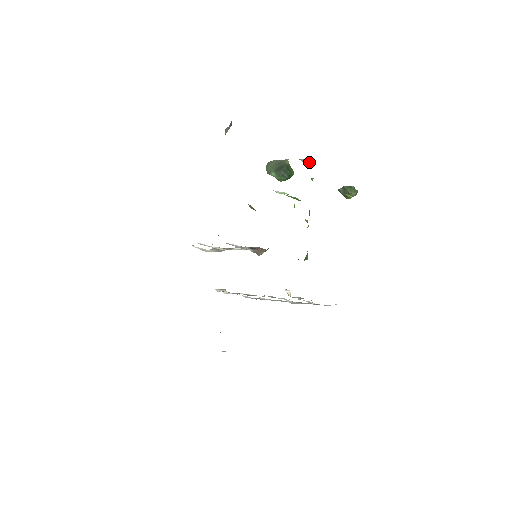
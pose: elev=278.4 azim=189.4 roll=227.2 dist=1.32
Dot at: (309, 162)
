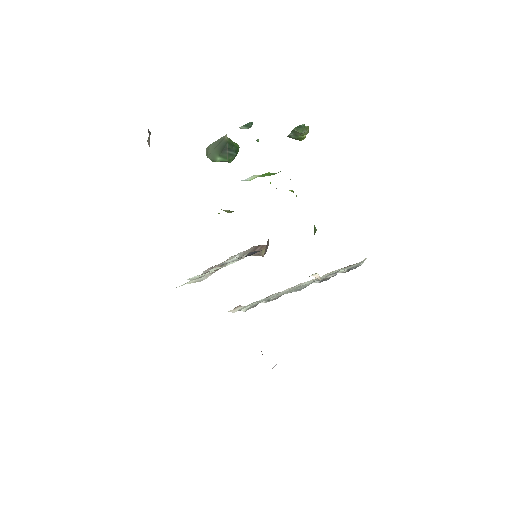
Dot at: (250, 125)
